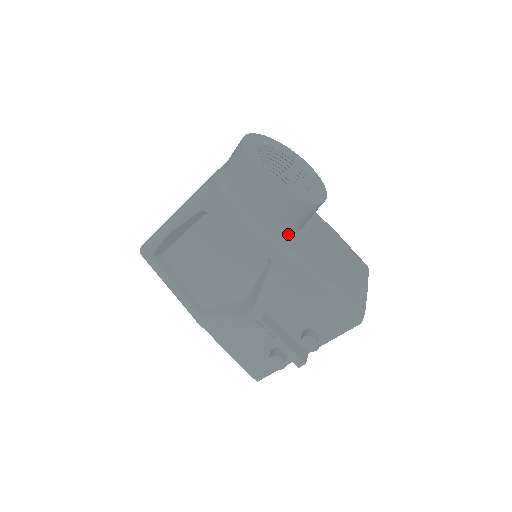
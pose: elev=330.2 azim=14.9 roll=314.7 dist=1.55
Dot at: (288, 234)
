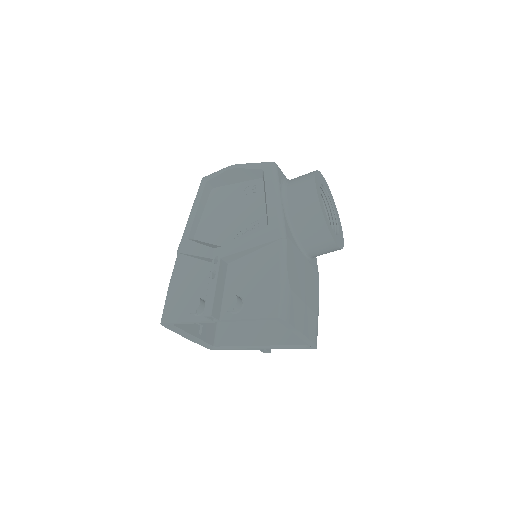
Dot at: (293, 233)
